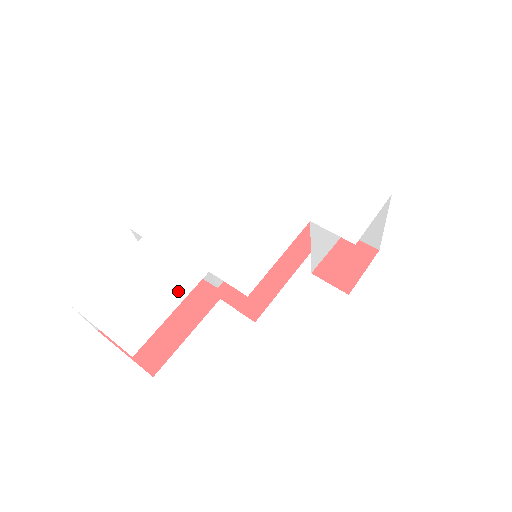
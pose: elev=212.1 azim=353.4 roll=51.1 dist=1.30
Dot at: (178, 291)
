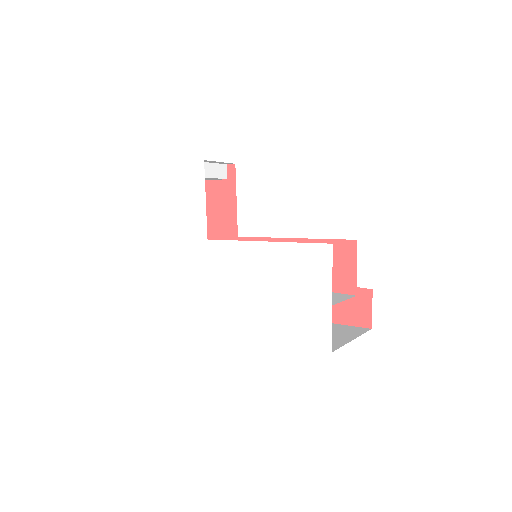
Dot at: (183, 238)
